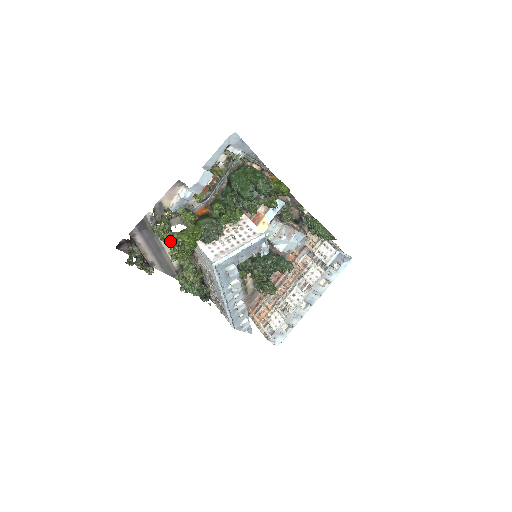
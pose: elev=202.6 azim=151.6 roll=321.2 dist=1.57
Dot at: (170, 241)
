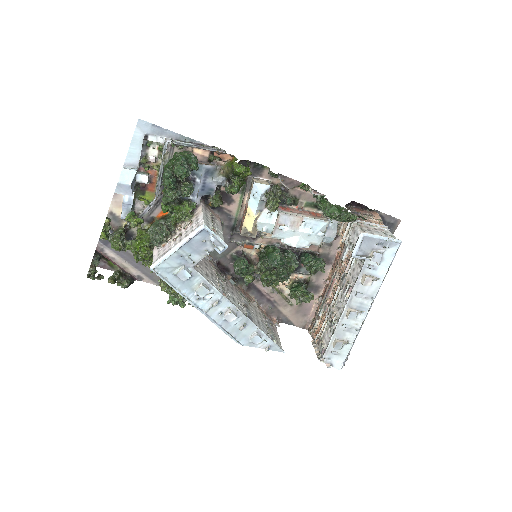
Dot at: occluded
